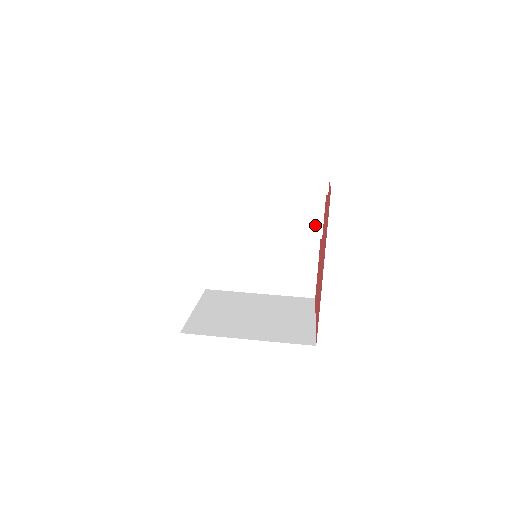
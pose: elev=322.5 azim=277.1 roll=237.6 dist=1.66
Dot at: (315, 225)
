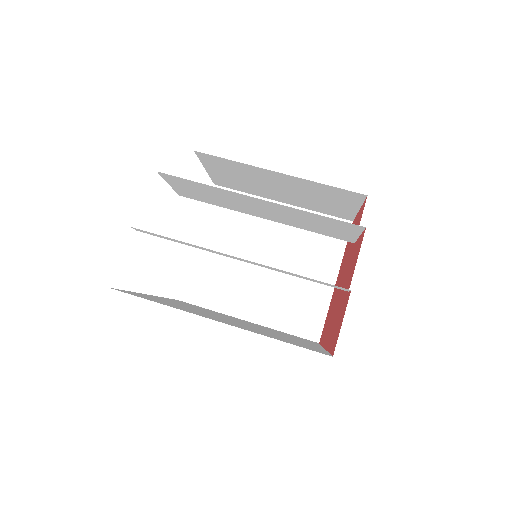
Dot at: (345, 236)
